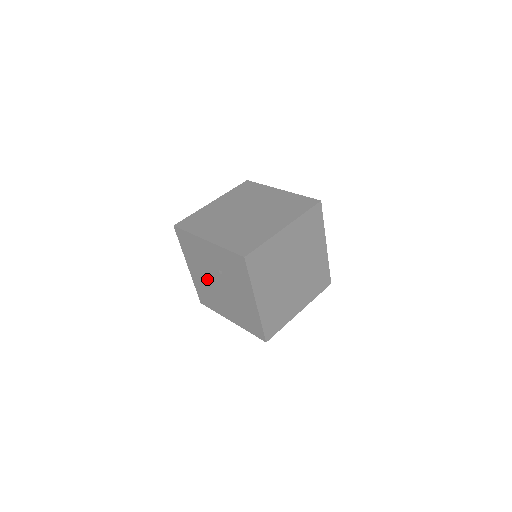
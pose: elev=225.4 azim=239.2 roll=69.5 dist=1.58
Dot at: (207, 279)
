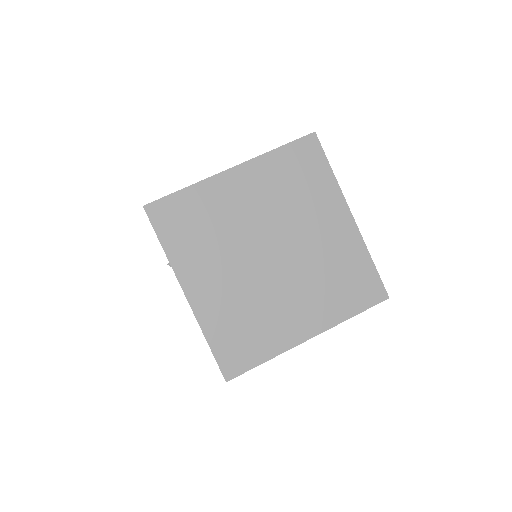
Dot at: occluded
